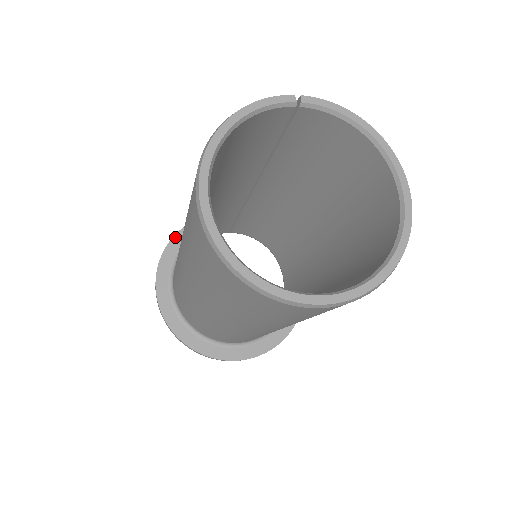
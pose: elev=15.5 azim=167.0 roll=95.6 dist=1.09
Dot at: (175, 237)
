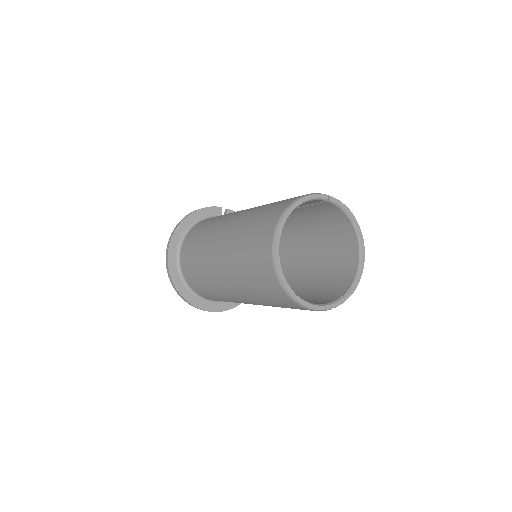
Dot at: (188, 217)
